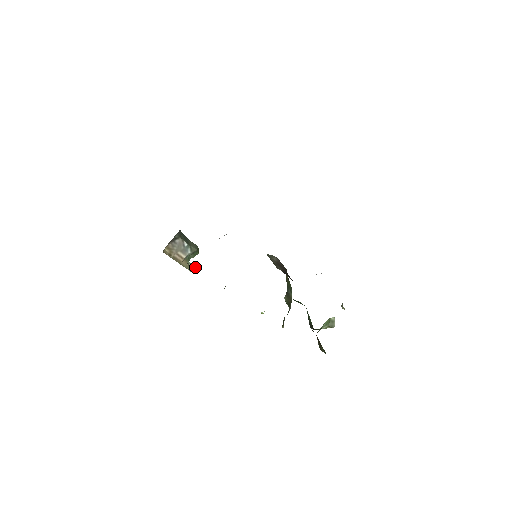
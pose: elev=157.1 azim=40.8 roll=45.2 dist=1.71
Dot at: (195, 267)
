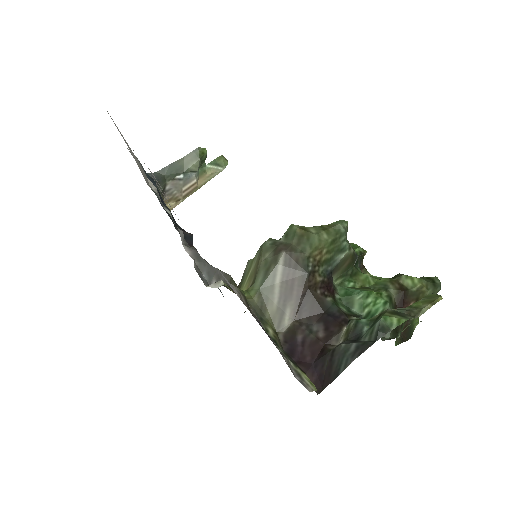
Dot at: (219, 157)
